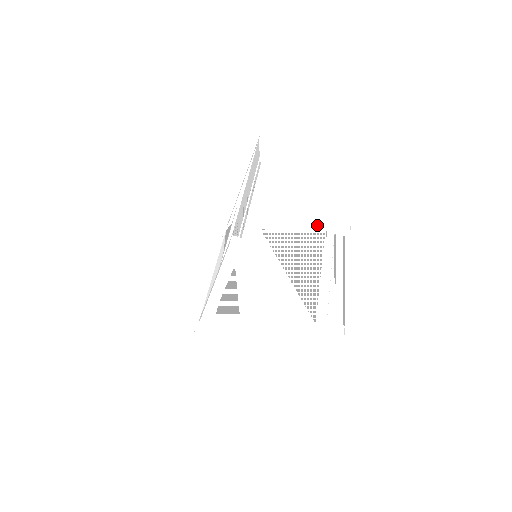
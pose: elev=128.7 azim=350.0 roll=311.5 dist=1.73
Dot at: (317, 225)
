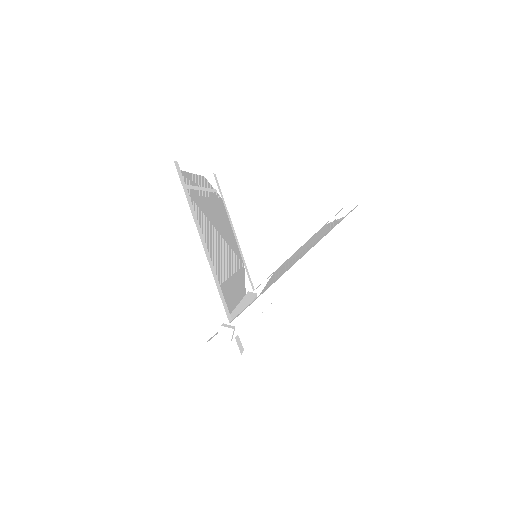
Dot at: occluded
